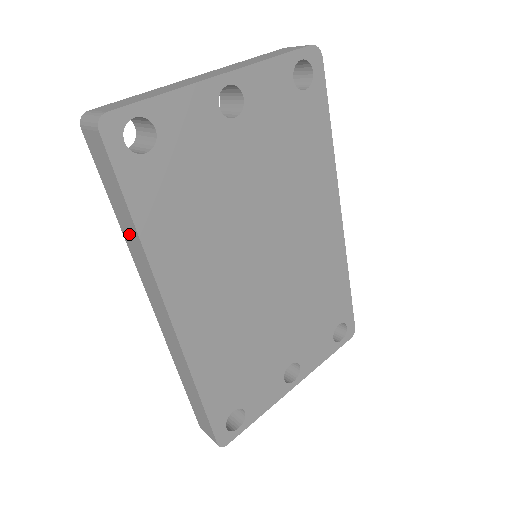
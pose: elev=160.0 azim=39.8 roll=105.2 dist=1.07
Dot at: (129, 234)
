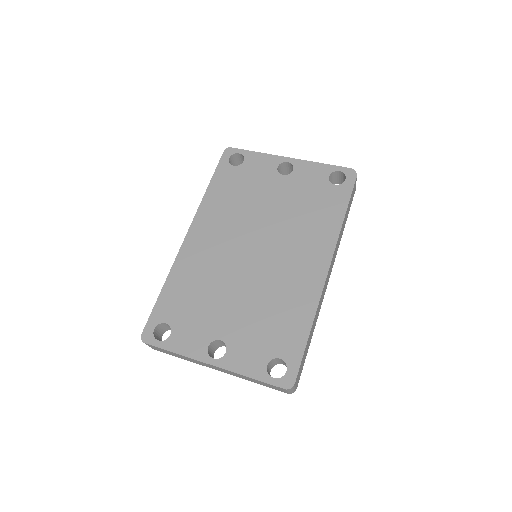
Dot at: occluded
